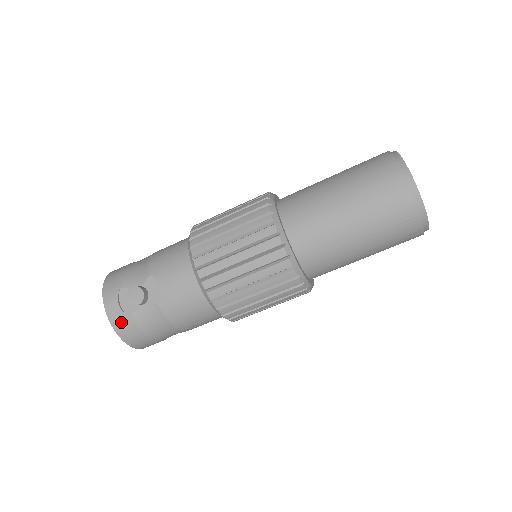
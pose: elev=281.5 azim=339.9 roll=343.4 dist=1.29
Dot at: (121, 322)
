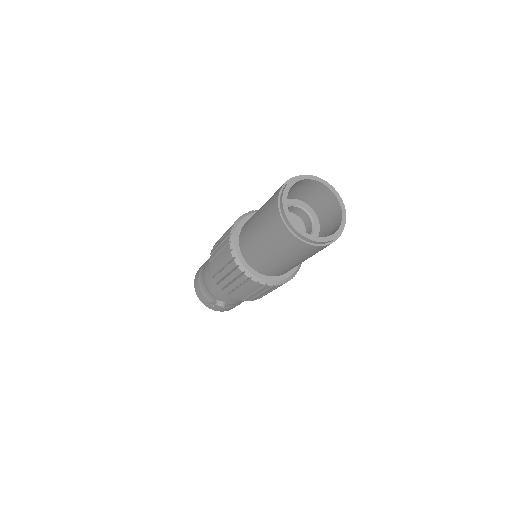
Dot at: (224, 310)
